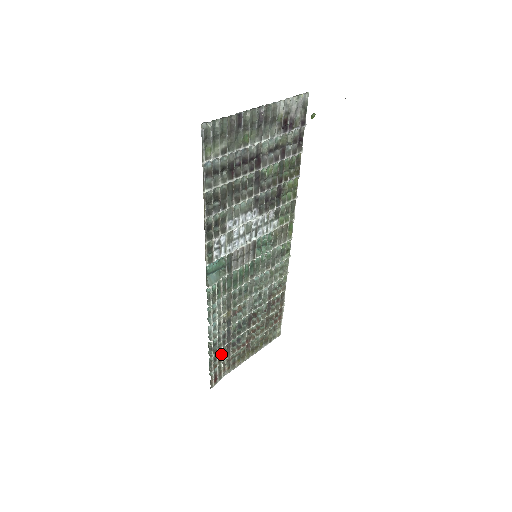
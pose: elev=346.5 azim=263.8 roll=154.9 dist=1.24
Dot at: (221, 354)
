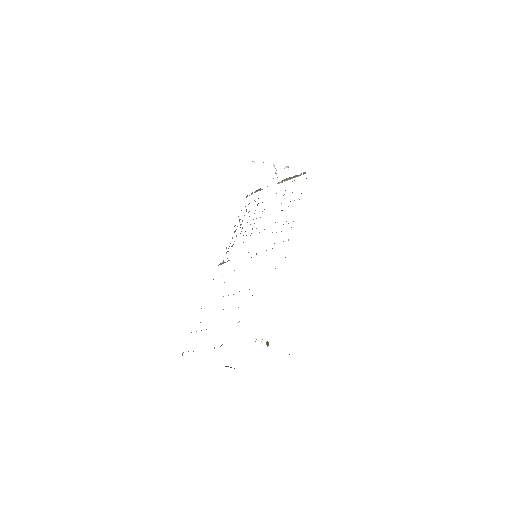
Dot at: occluded
